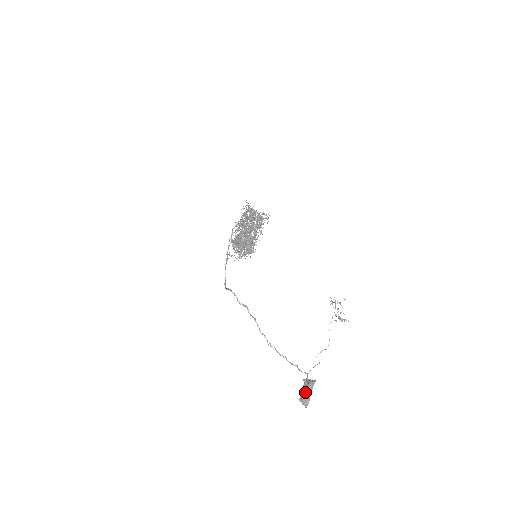
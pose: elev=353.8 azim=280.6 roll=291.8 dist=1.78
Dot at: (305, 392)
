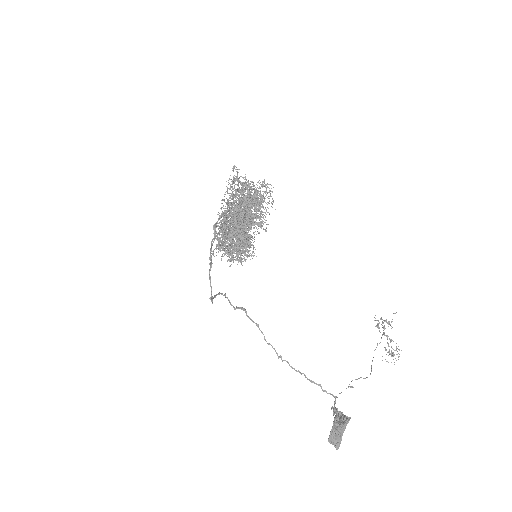
Dot at: (336, 432)
